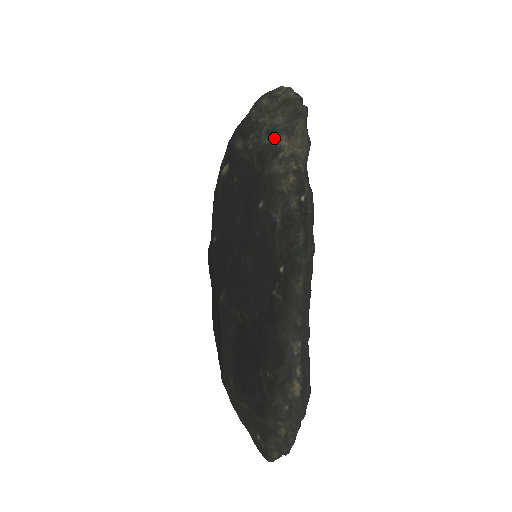
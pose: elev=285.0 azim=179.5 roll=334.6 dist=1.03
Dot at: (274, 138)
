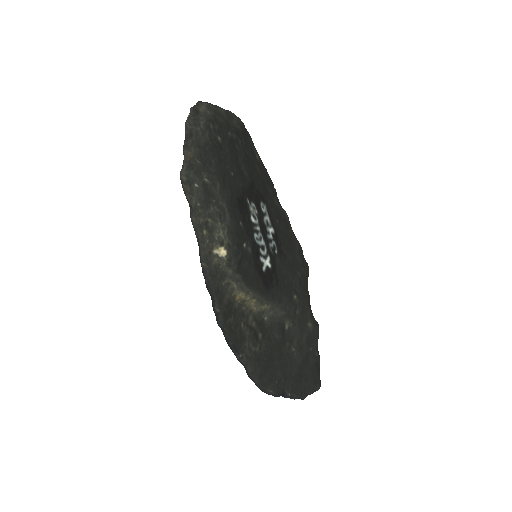
Dot at: occluded
